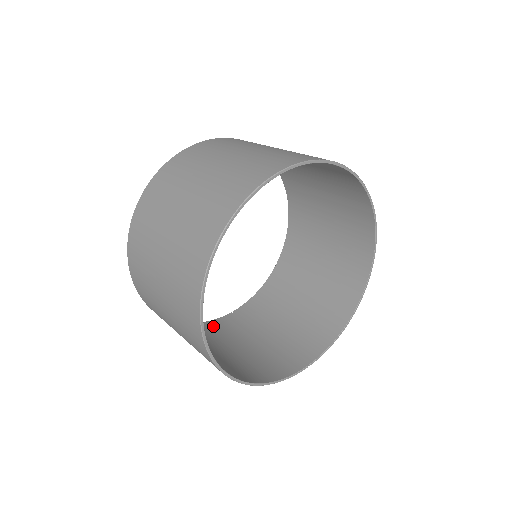
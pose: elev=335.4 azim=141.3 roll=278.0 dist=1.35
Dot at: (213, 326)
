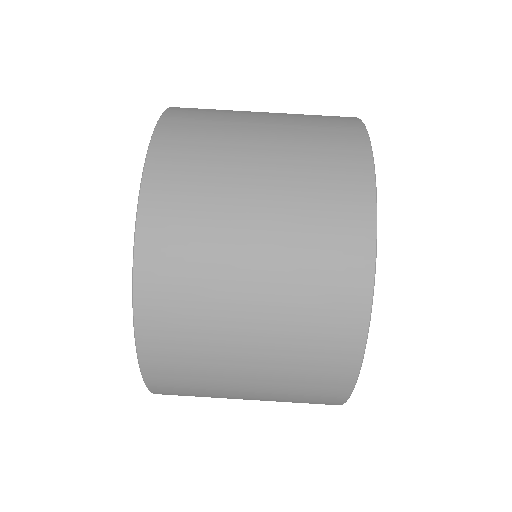
Dot at: occluded
